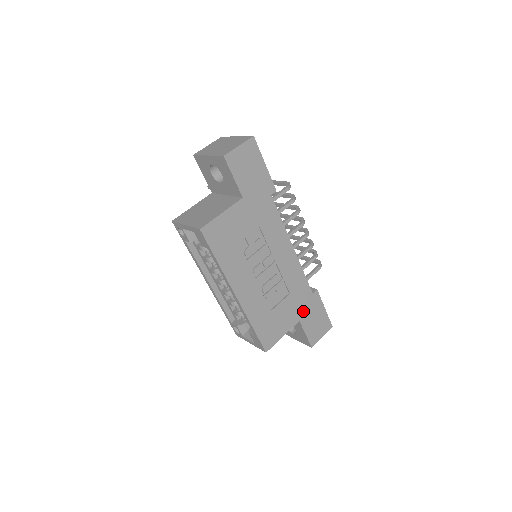
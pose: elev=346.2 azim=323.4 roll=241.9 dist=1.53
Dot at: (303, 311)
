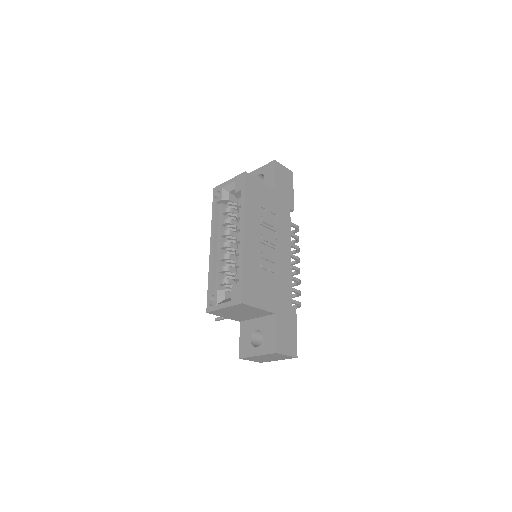
Dot at: (281, 310)
